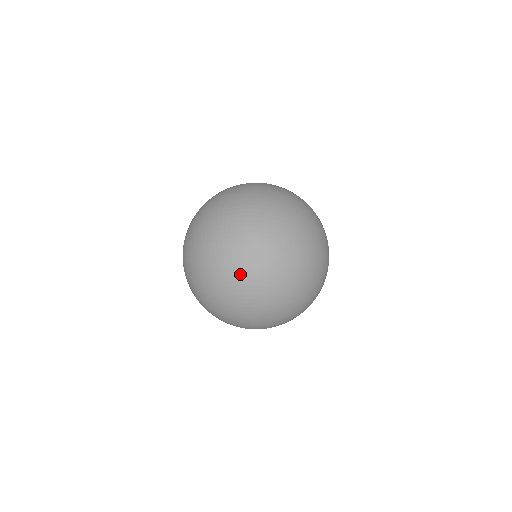
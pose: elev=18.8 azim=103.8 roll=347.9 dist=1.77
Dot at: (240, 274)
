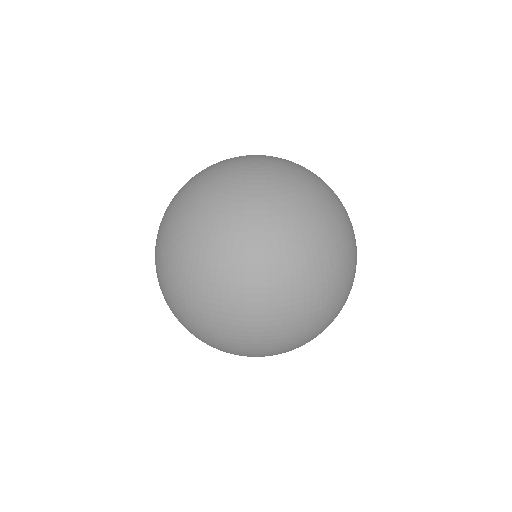
Dot at: (256, 356)
